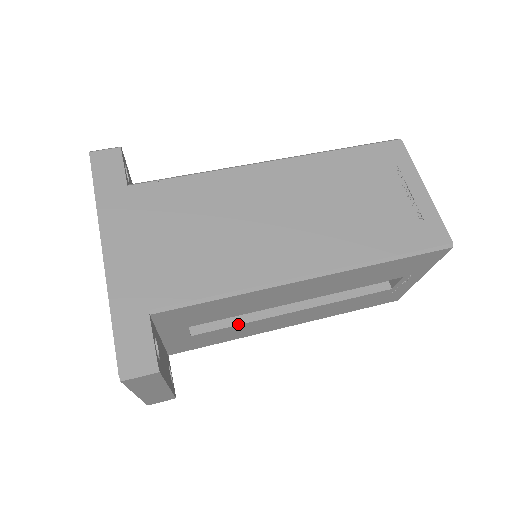
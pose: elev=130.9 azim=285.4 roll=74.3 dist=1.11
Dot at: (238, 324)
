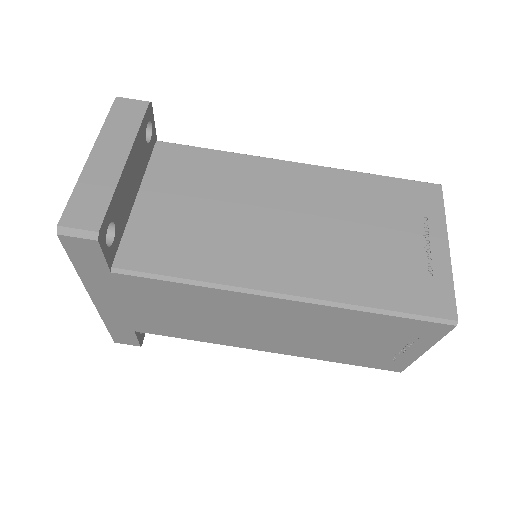
Dot at: occluded
